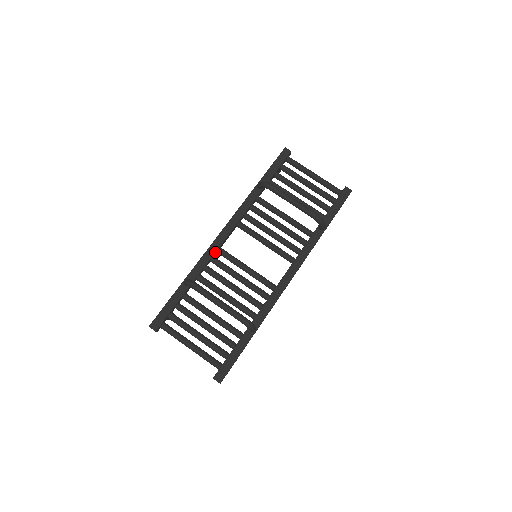
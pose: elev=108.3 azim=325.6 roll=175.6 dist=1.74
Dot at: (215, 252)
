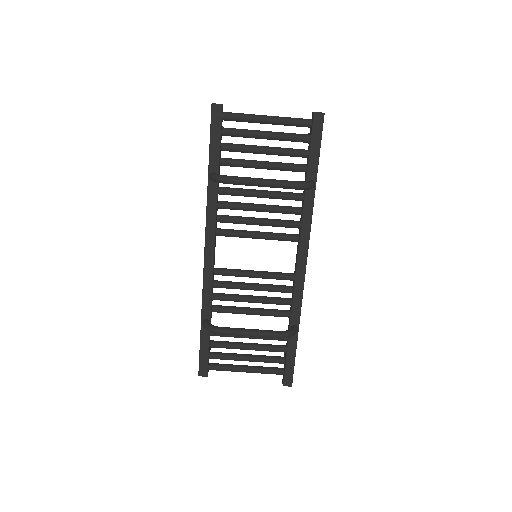
Dot at: (212, 278)
